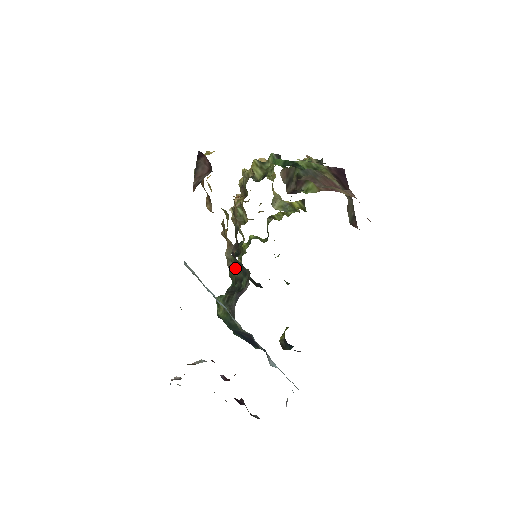
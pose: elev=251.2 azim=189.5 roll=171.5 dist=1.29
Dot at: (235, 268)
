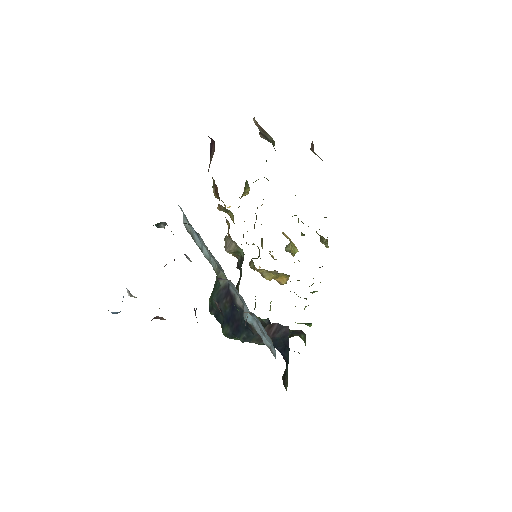
Dot at: (229, 244)
